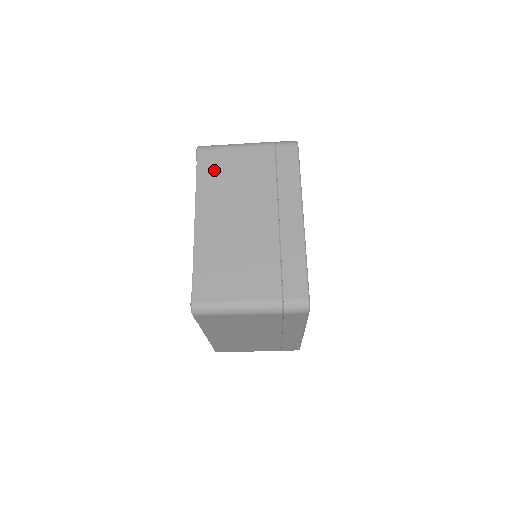
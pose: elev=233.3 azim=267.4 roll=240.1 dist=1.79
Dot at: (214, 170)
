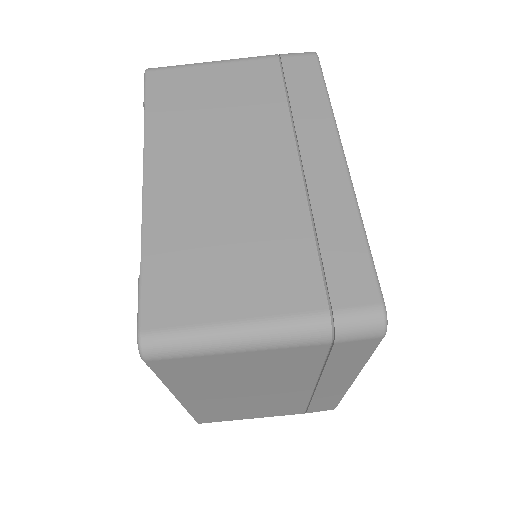
Dot at: occluded
